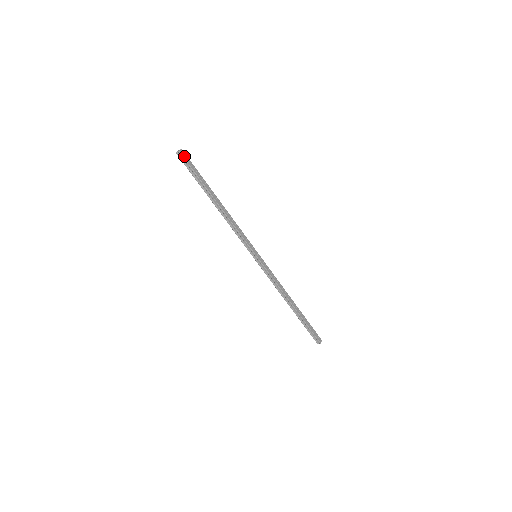
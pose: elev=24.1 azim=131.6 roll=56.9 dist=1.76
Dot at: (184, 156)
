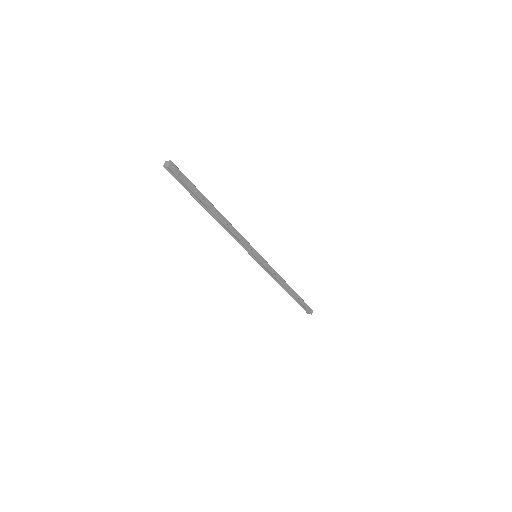
Dot at: (175, 171)
